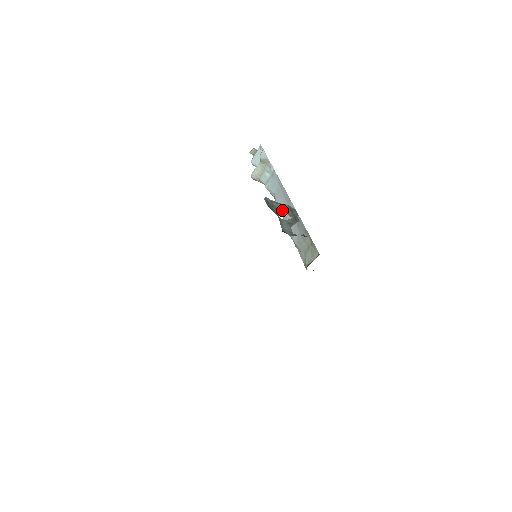
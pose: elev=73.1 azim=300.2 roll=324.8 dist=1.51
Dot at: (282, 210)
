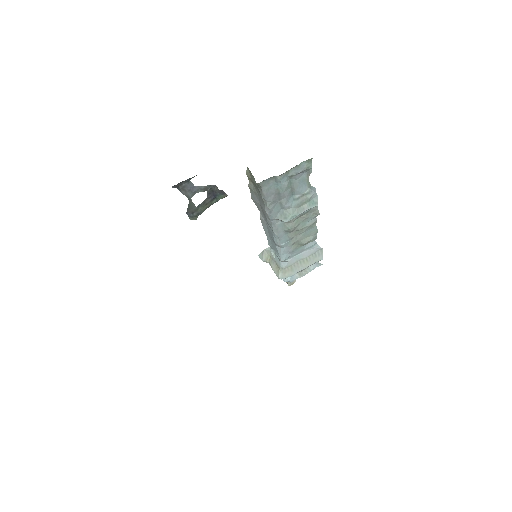
Dot at: (203, 203)
